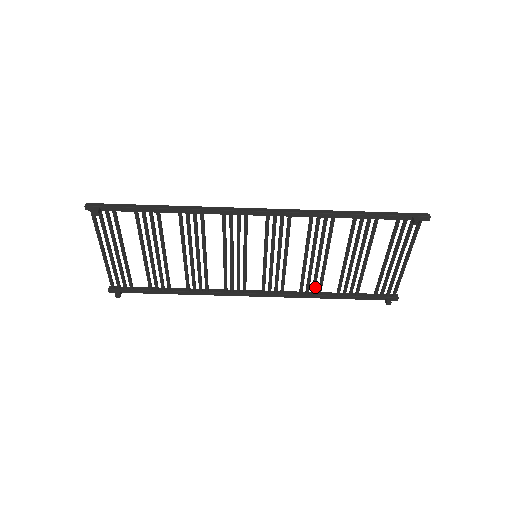
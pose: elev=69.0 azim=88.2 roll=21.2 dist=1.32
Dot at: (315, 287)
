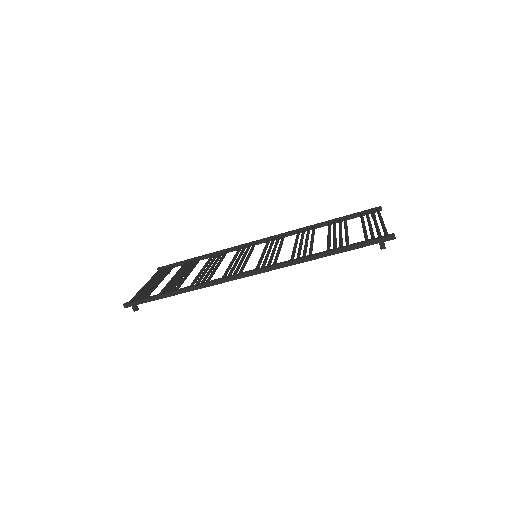
Dot at: (309, 232)
